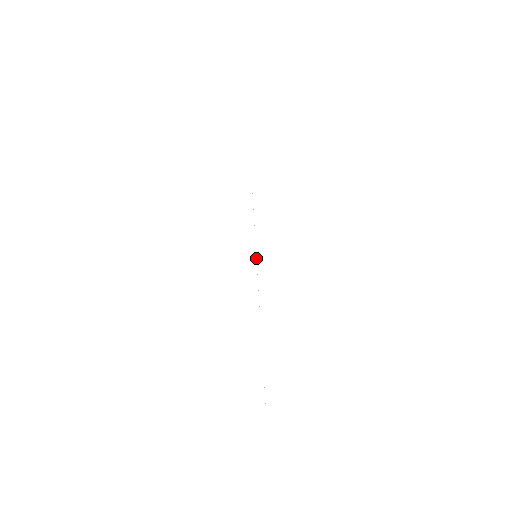
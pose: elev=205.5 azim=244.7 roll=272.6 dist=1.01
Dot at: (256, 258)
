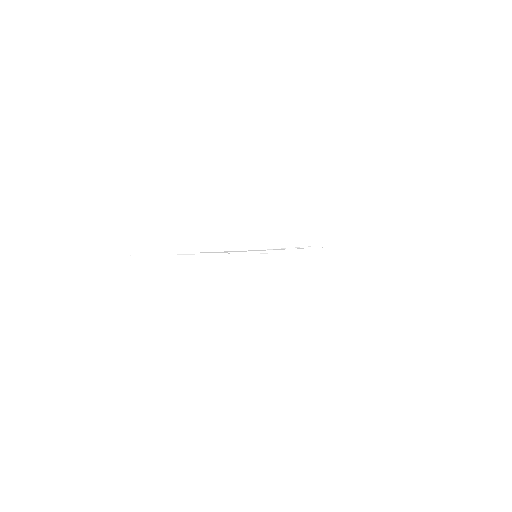
Dot at: occluded
